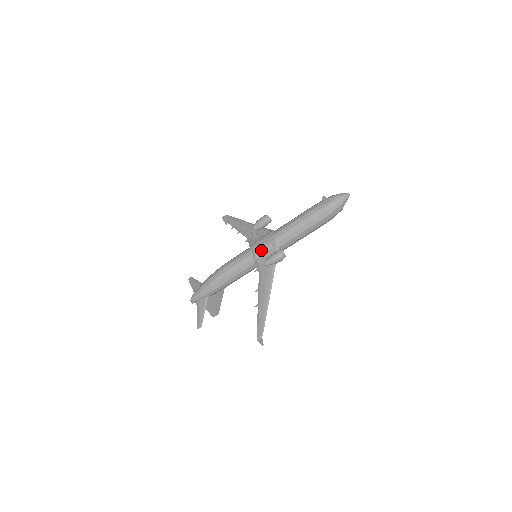
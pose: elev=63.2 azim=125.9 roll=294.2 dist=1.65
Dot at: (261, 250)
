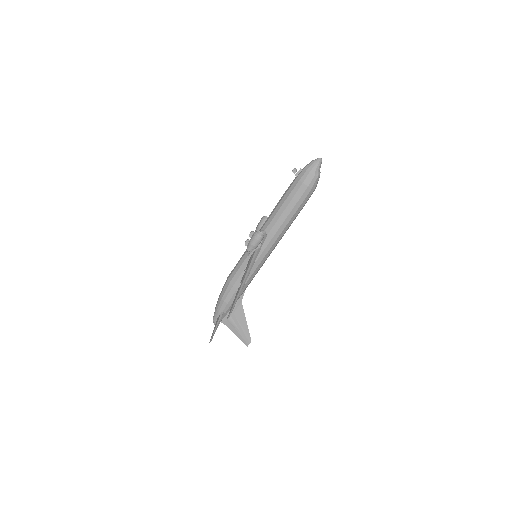
Dot at: (247, 240)
